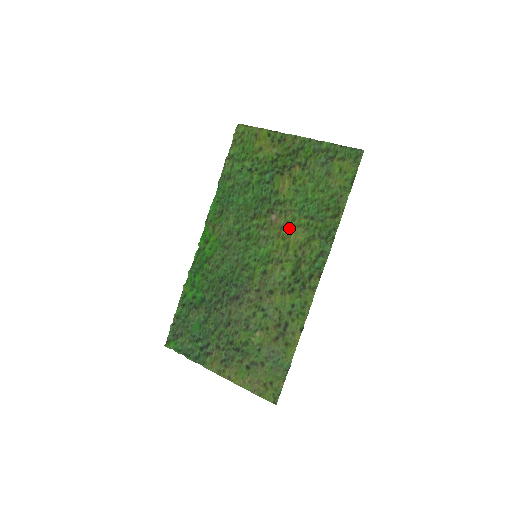
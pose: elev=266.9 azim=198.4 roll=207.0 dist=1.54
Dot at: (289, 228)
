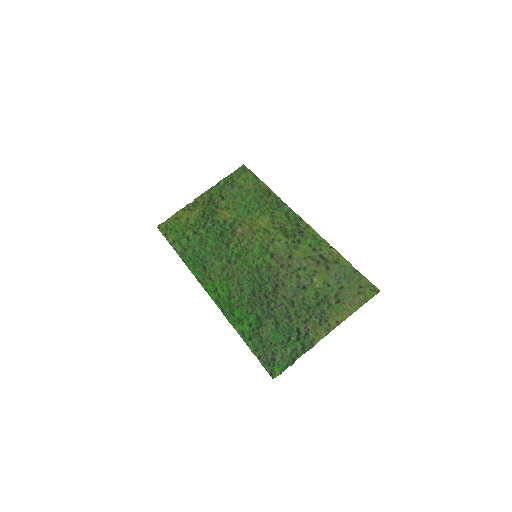
Dot at: (255, 224)
